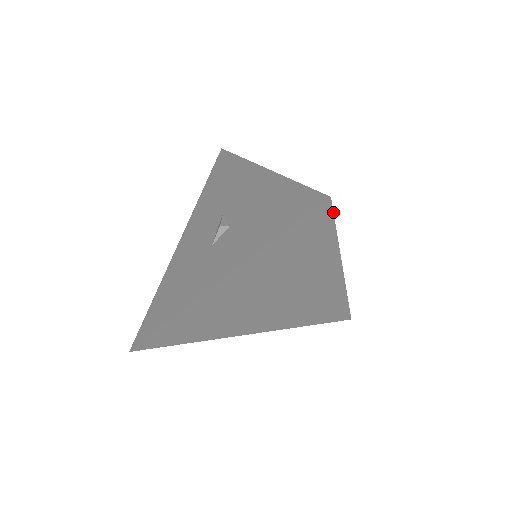
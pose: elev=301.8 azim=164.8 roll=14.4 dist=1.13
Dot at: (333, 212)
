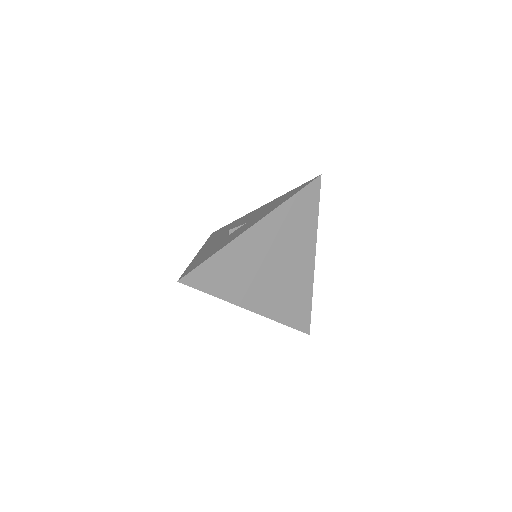
Dot at: (190, 286)
